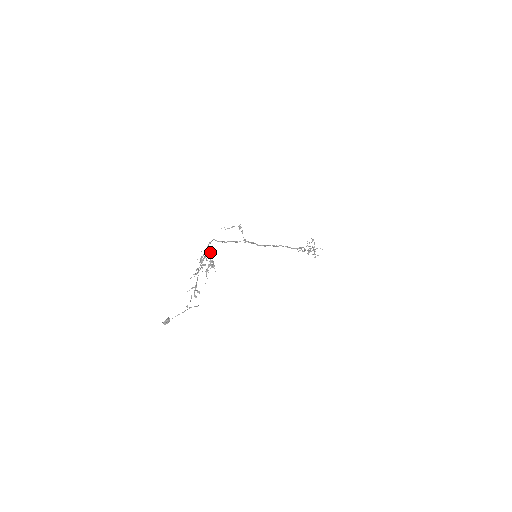
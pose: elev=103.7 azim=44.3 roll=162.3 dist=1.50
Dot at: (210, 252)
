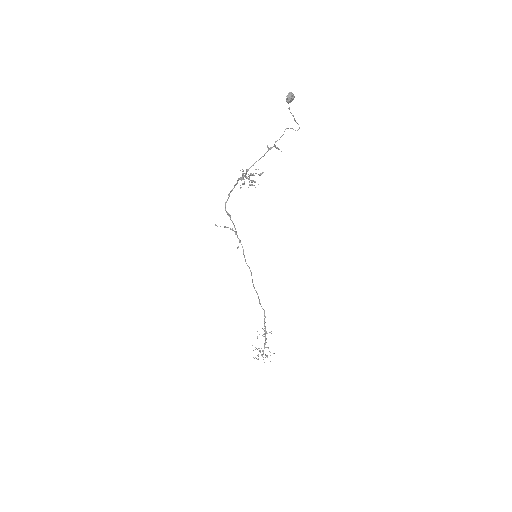
Dot at: occluded
